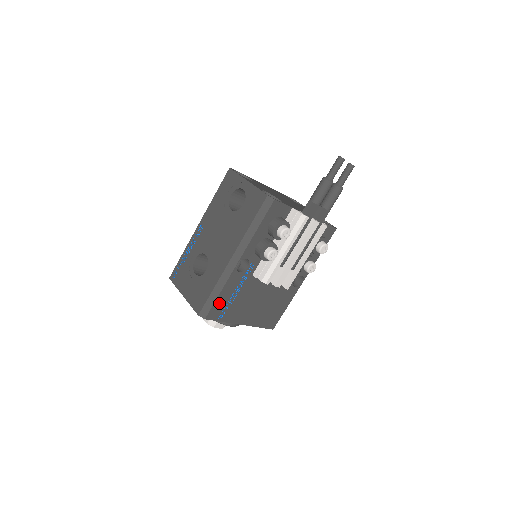
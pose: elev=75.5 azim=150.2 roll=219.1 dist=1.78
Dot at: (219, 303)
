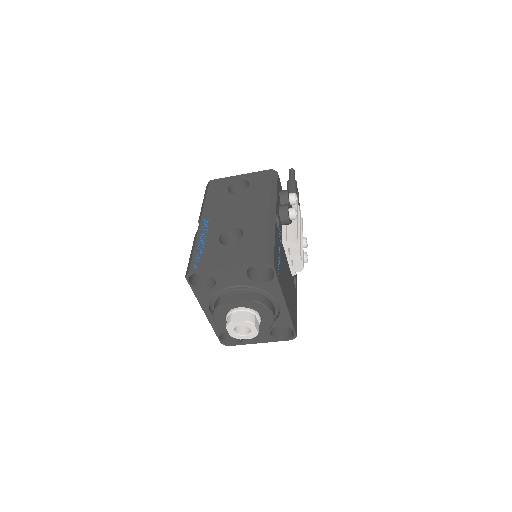
Dot at: (275, 254)
